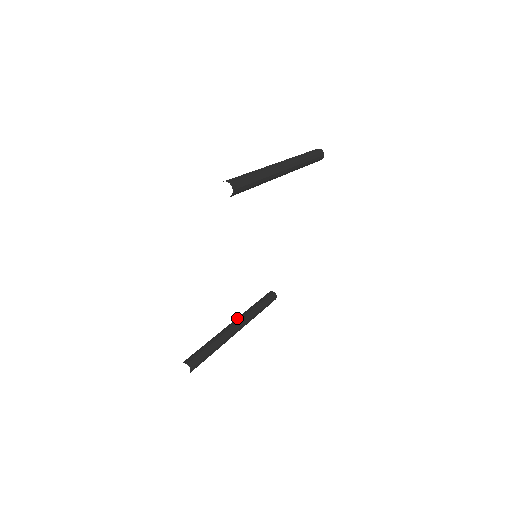
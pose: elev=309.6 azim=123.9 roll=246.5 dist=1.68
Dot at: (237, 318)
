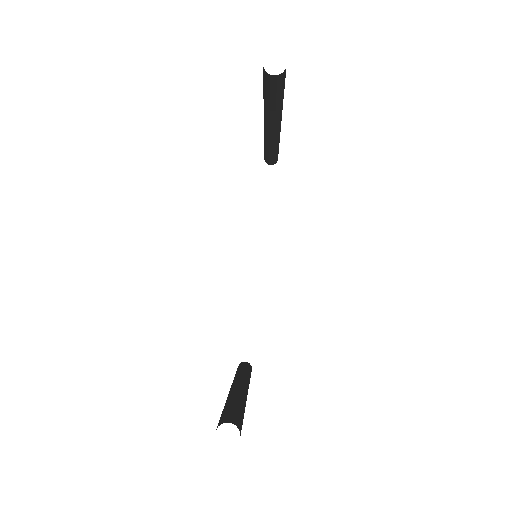
Dot at: (234, 382)
